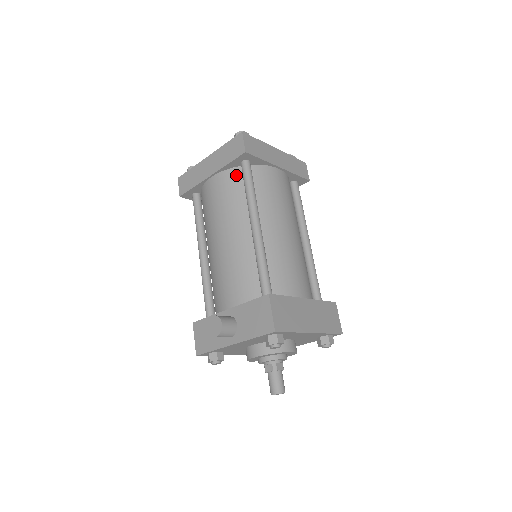
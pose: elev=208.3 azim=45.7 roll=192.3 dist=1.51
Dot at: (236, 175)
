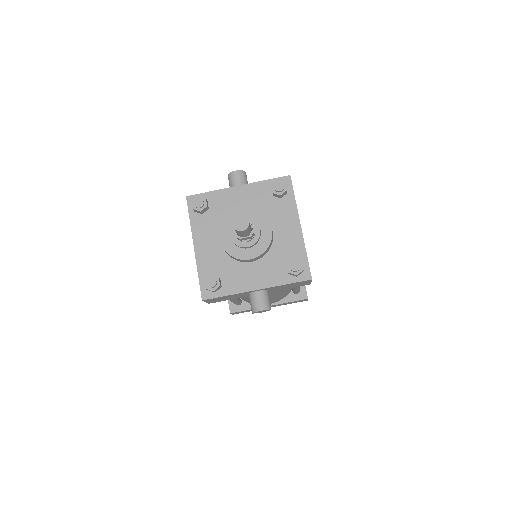
Dot at: occluded
